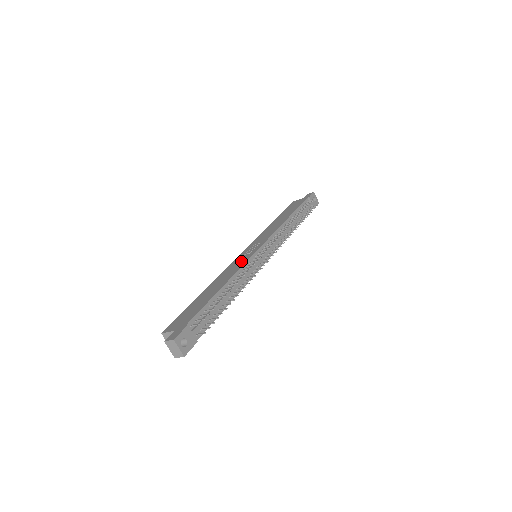
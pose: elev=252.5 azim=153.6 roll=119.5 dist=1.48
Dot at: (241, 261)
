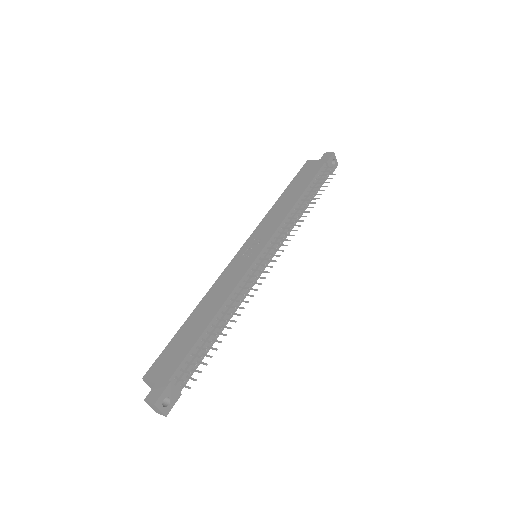
Dot at: (238, 270)
